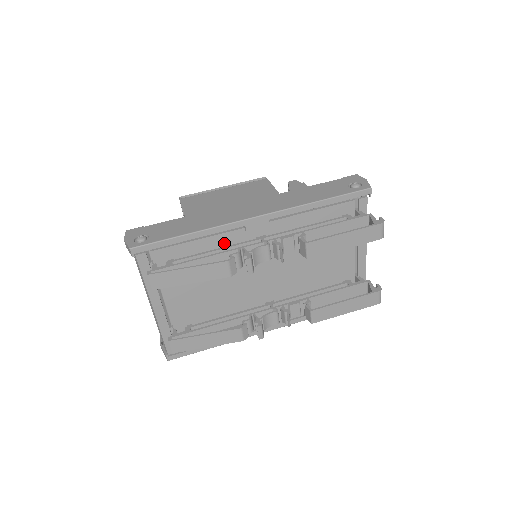
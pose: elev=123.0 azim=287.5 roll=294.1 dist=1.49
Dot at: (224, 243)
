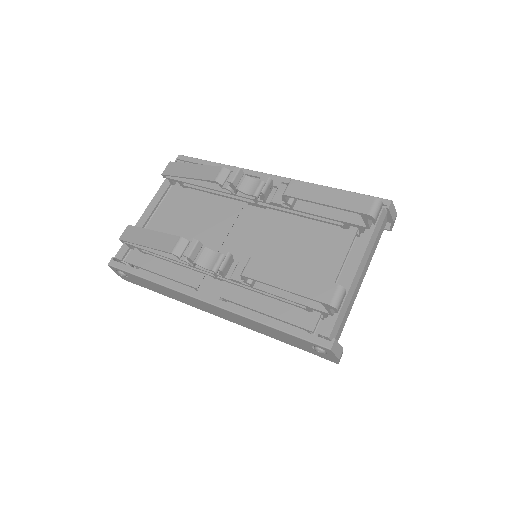
Dot at: occluded
